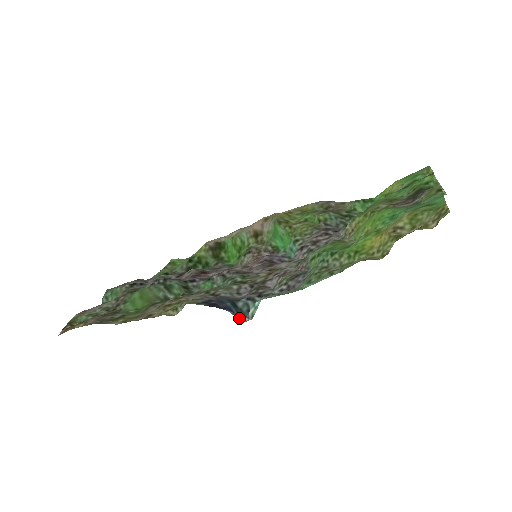
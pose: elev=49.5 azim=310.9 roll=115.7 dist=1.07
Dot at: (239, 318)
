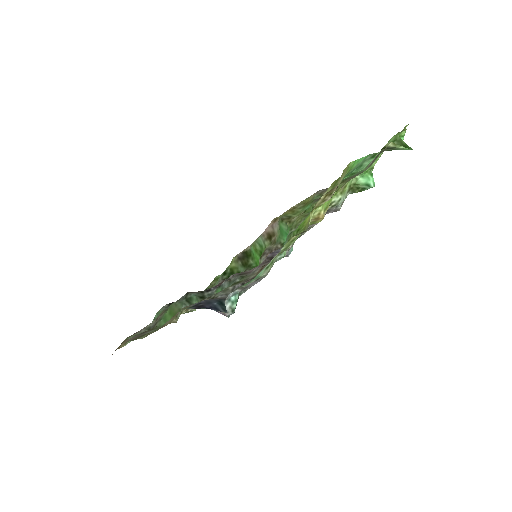
Dot at: (222, 314)
